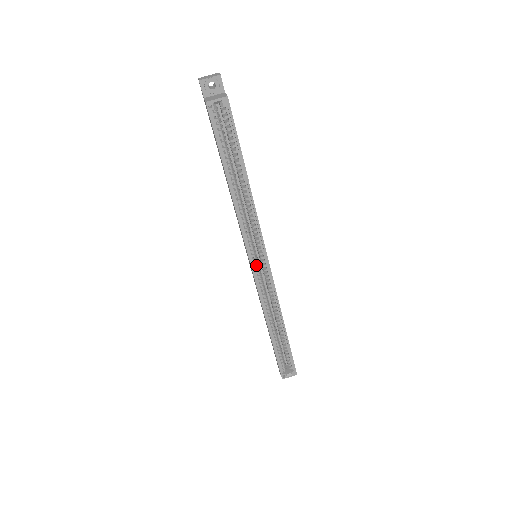
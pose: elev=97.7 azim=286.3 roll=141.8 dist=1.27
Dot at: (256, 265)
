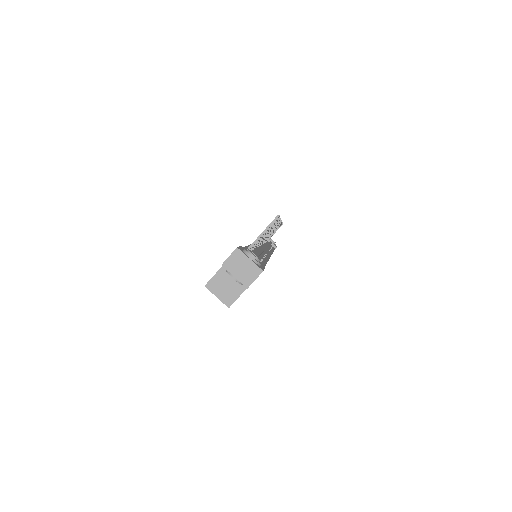
Dot at: occluded
